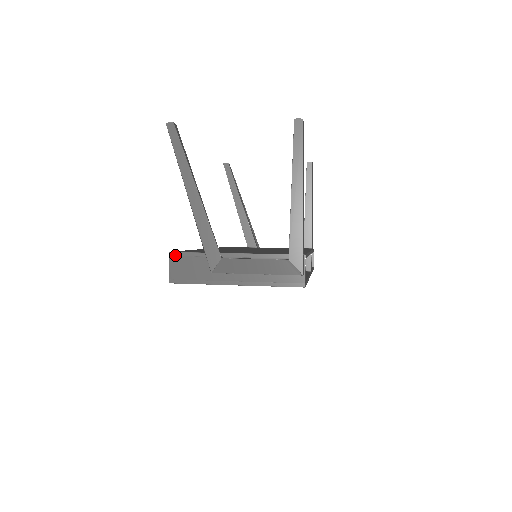
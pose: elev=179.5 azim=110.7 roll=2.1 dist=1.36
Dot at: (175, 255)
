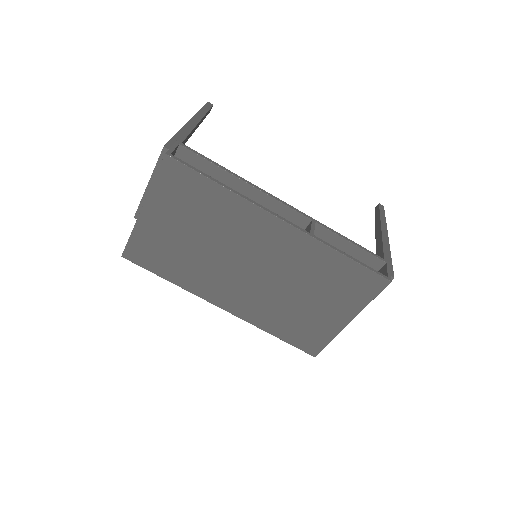
Dot at: occluded
